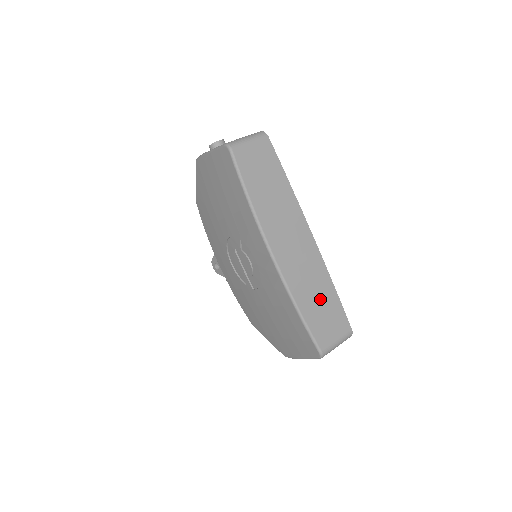
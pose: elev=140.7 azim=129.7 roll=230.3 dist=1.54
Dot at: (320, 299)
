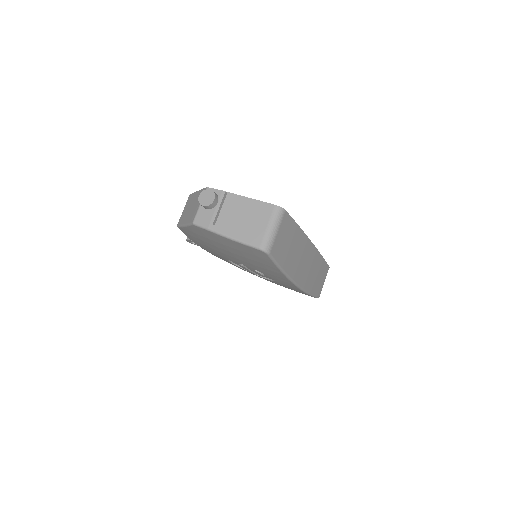
Dot at: (318, 274)
